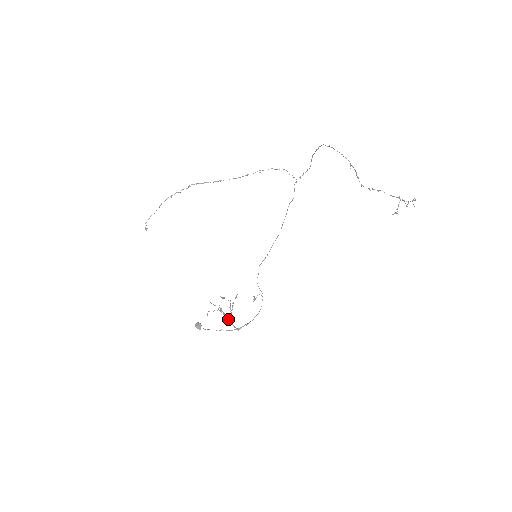
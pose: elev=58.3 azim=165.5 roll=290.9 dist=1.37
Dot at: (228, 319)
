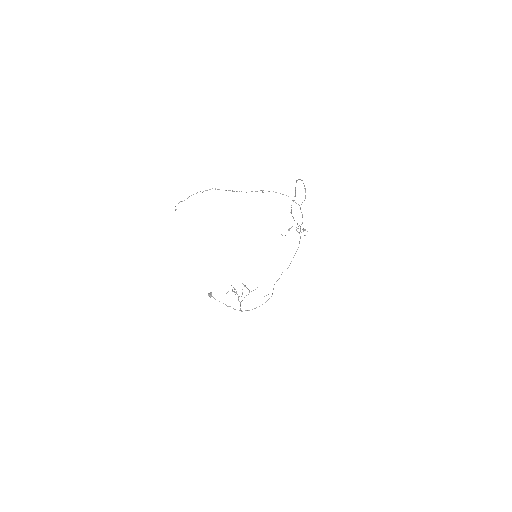
Dot at: (239, 301)
